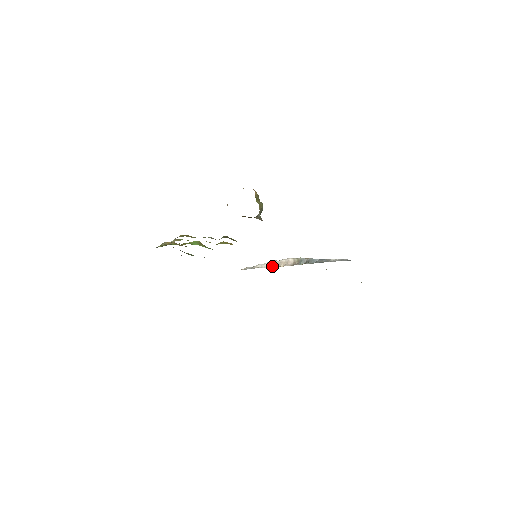
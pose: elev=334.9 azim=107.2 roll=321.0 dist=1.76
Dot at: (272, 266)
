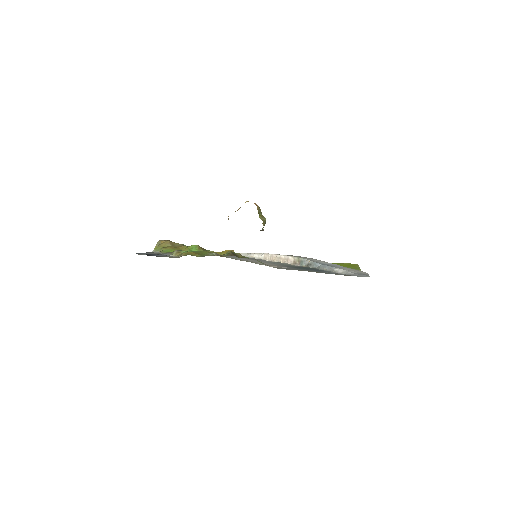
Dot at: (270, 259)
